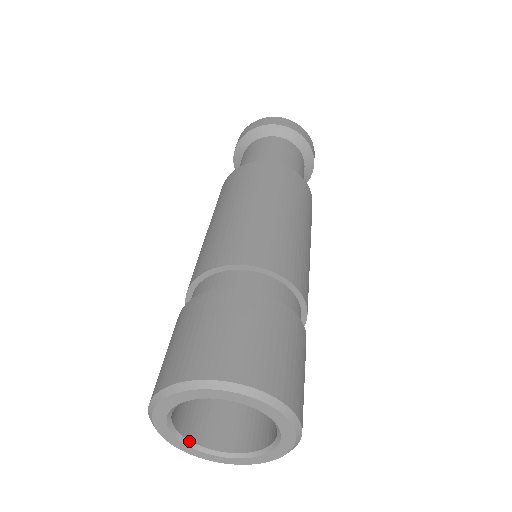
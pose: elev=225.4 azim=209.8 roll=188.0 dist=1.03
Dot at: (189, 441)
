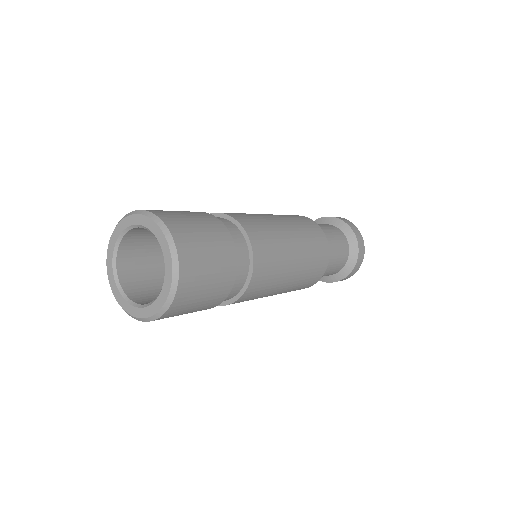
Dot at: (117, 273)
